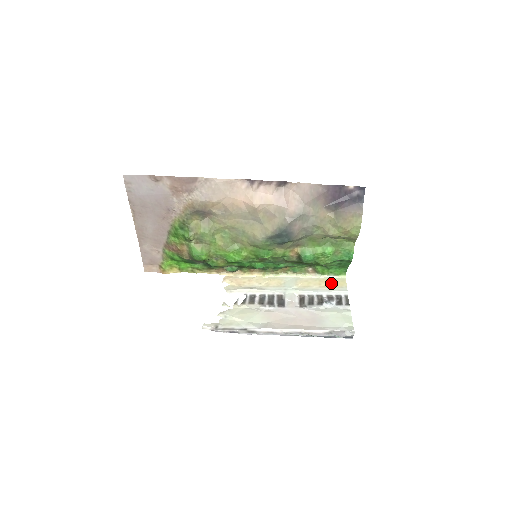
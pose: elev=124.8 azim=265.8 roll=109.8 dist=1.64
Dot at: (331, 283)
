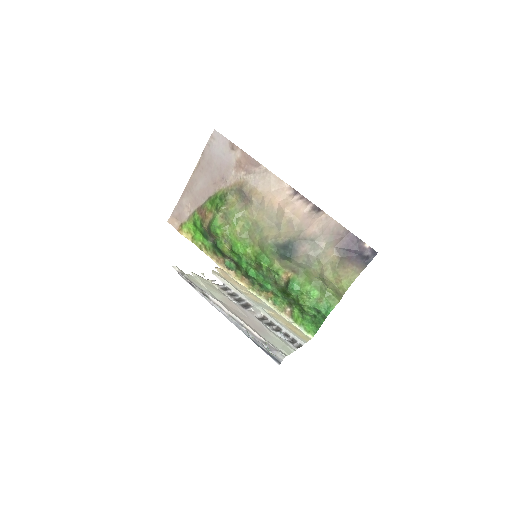
Dot at: (297, 331)
